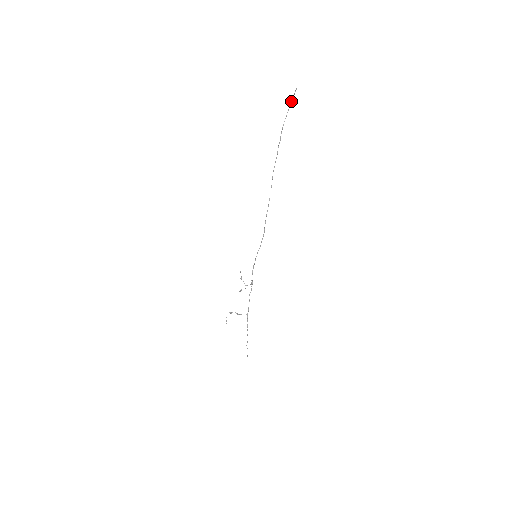
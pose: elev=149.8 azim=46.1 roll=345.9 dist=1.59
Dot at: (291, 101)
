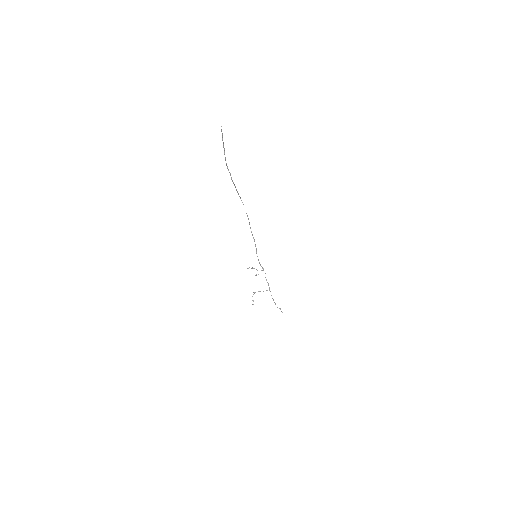
Dot at: occluded
